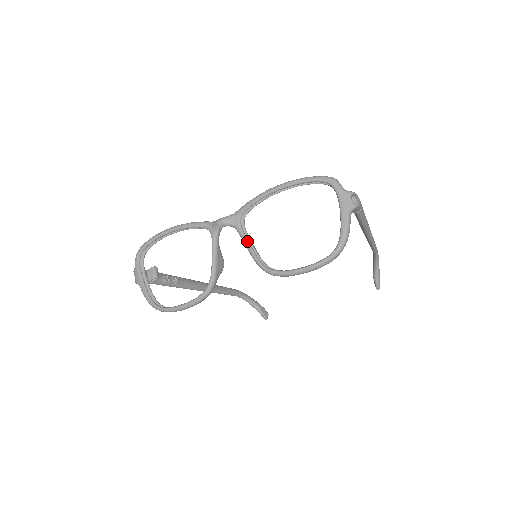
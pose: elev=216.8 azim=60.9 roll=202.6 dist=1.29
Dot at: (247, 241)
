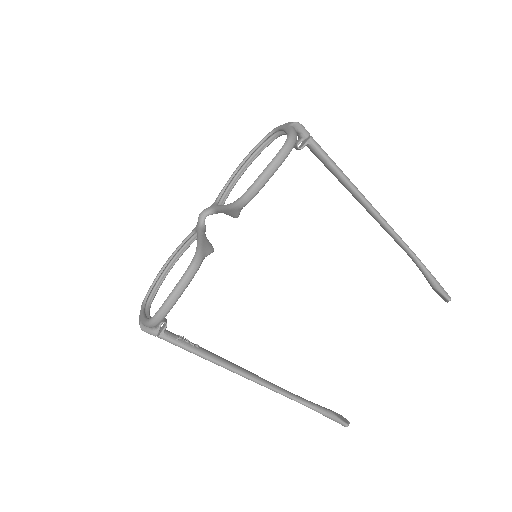
Dot at: (222, 205)
